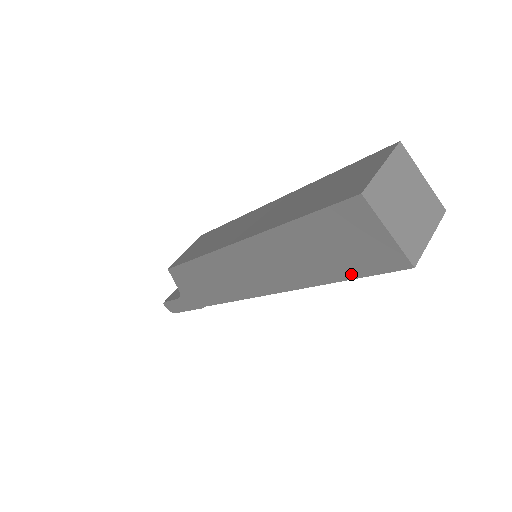
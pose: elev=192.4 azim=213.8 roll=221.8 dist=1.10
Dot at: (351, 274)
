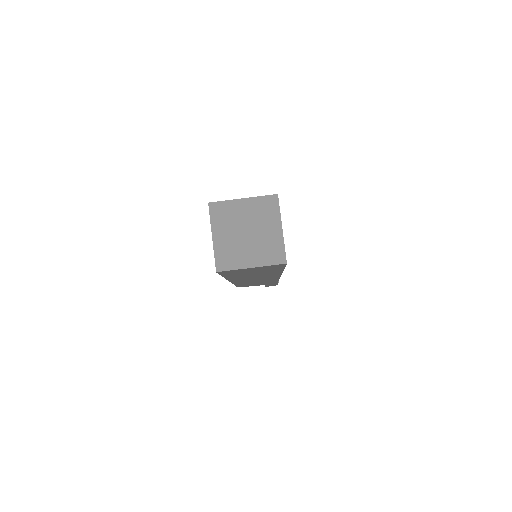
Dot at: (279, 269)
